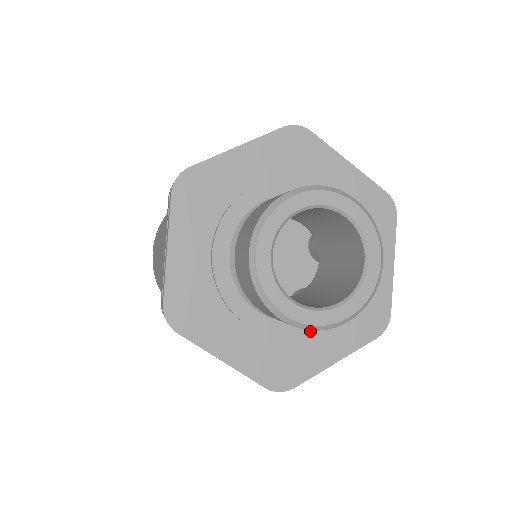
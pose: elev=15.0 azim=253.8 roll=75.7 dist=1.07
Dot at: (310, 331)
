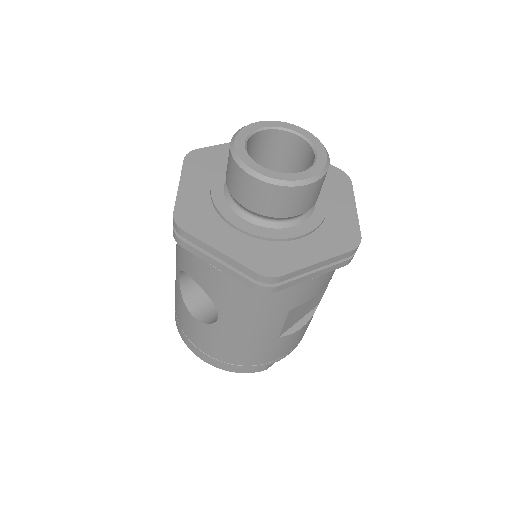
Dot at: (291, 237)
